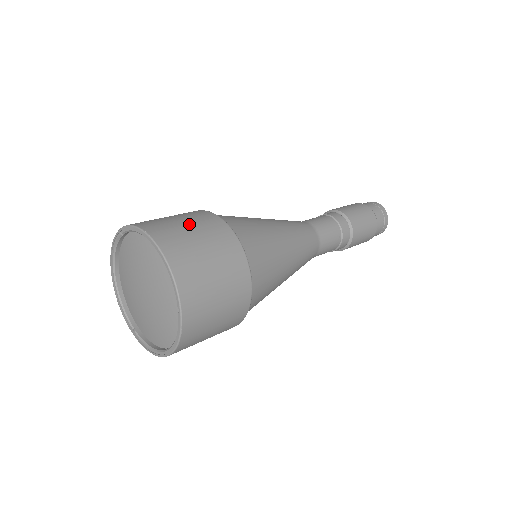
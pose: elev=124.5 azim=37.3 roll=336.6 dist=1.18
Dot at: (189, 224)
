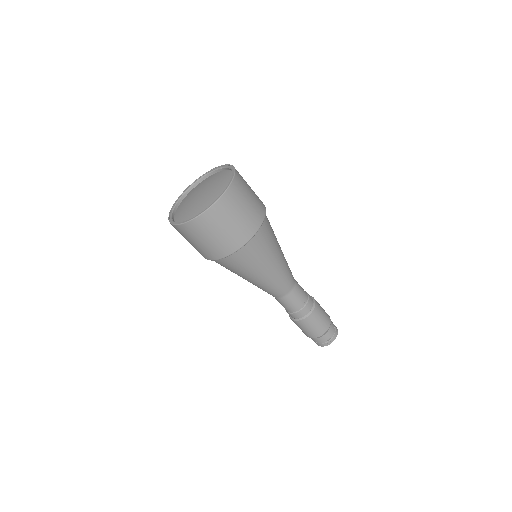
Dot at: (252, 192)
